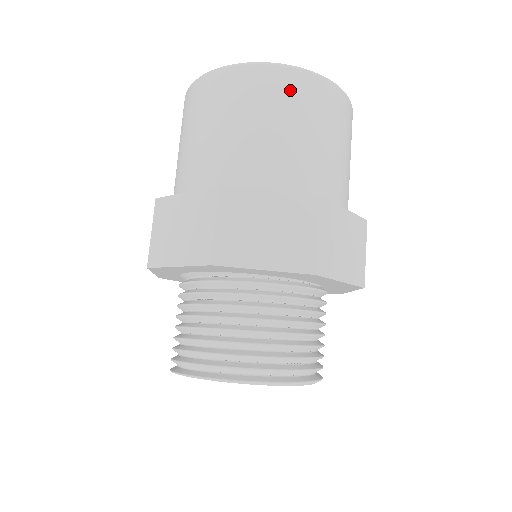
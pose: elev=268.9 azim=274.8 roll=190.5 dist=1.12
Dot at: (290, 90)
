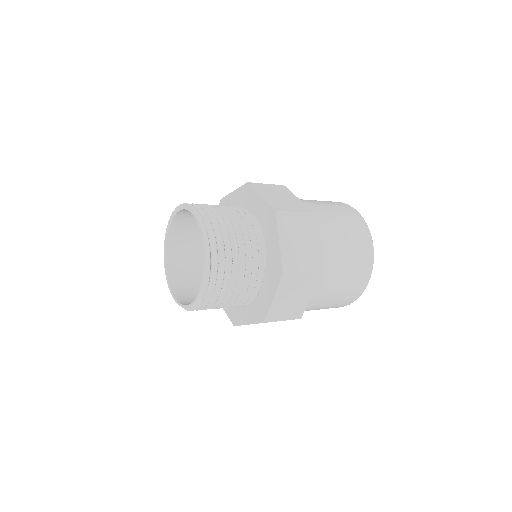
Dot at: (349, 212)
